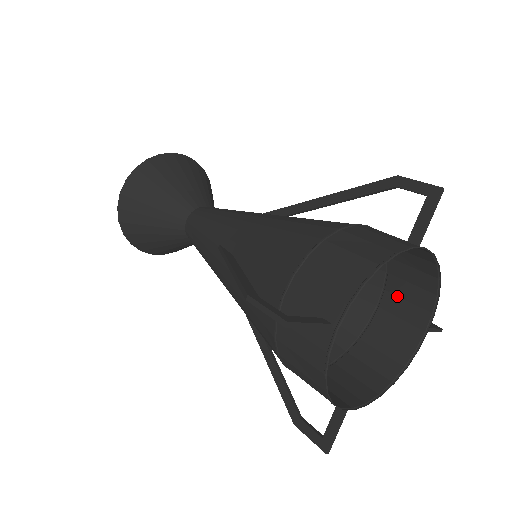
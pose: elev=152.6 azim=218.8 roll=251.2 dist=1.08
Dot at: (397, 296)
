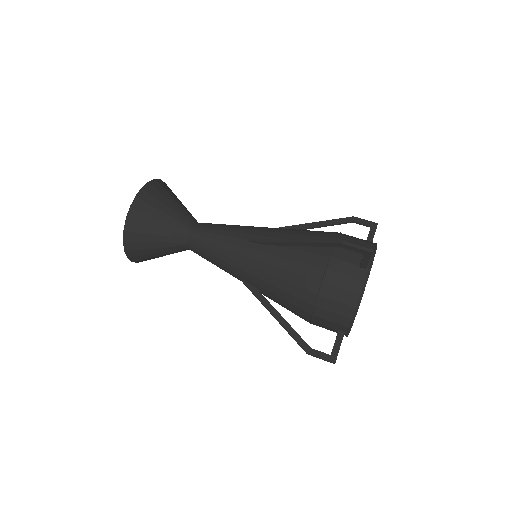
Dot at: occluded
